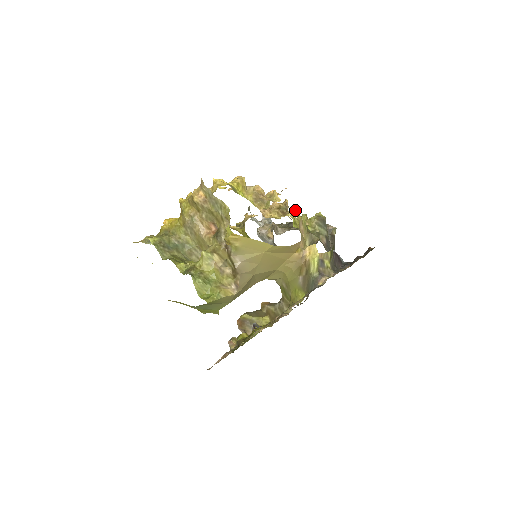
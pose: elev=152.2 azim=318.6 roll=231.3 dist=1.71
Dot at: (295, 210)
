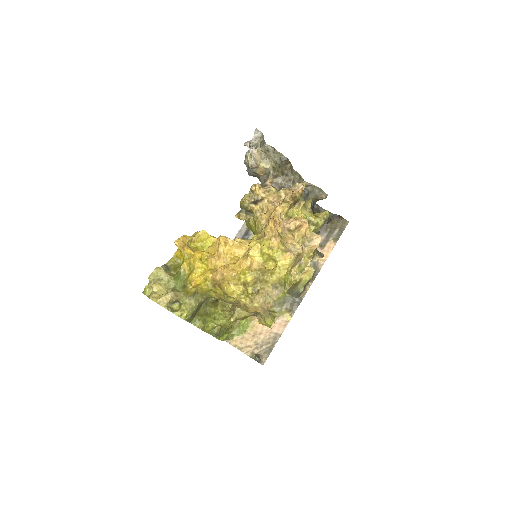
Dot at: occluded
